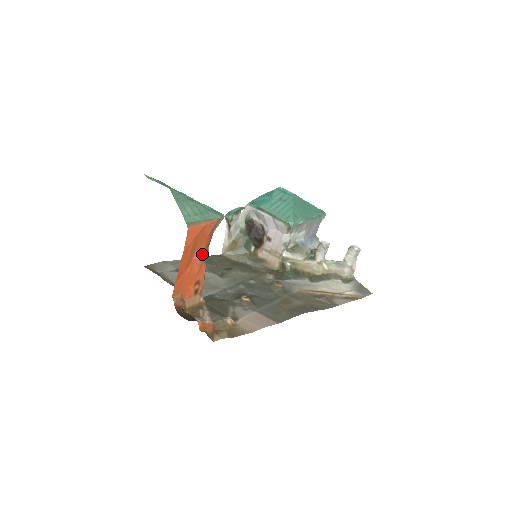
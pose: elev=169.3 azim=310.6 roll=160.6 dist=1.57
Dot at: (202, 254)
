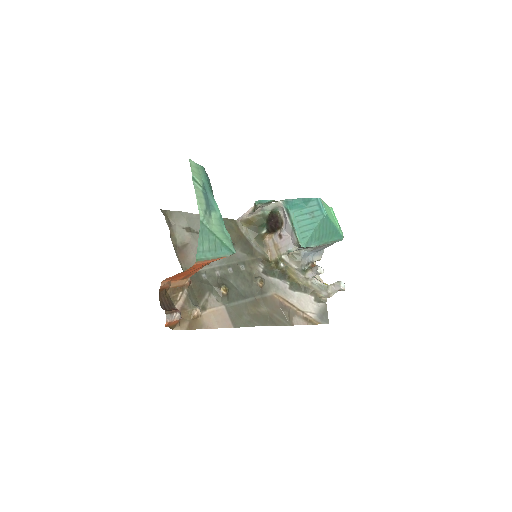
Dot at: occluded
